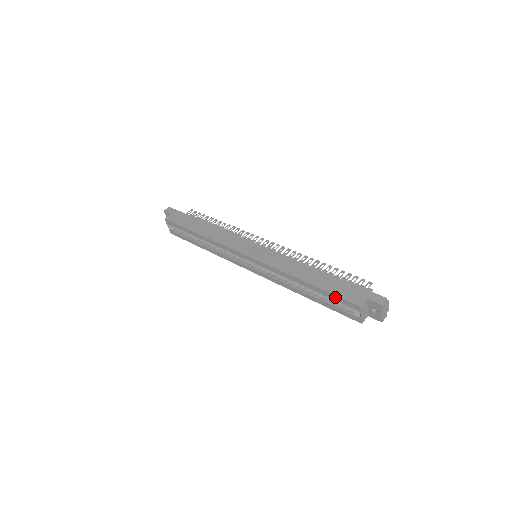
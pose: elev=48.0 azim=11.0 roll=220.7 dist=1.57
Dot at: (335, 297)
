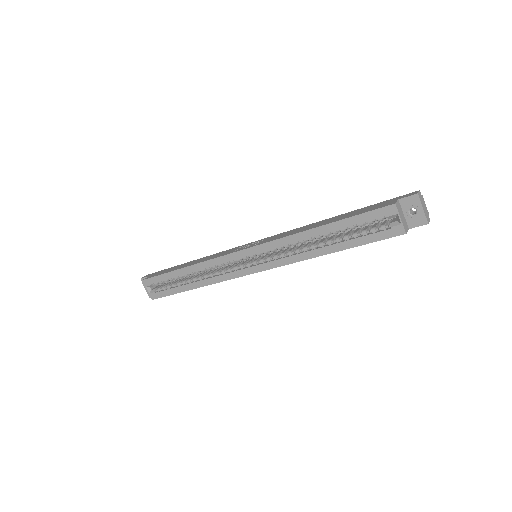
Dot at: (361, 217)
